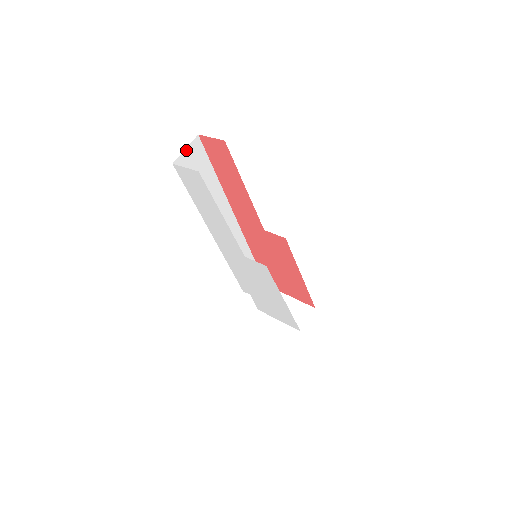
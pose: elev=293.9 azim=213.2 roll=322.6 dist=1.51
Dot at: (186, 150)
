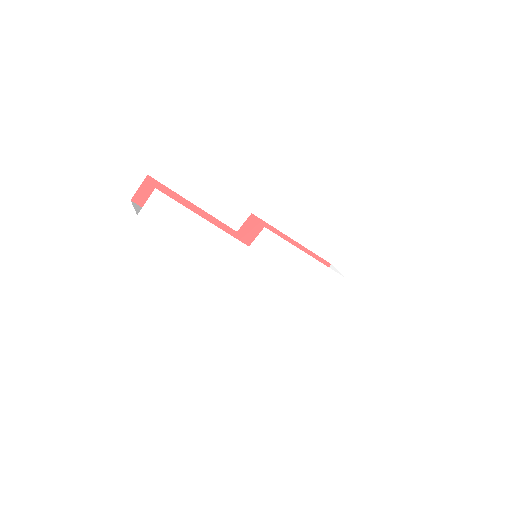
Dot at: (135, 209)
